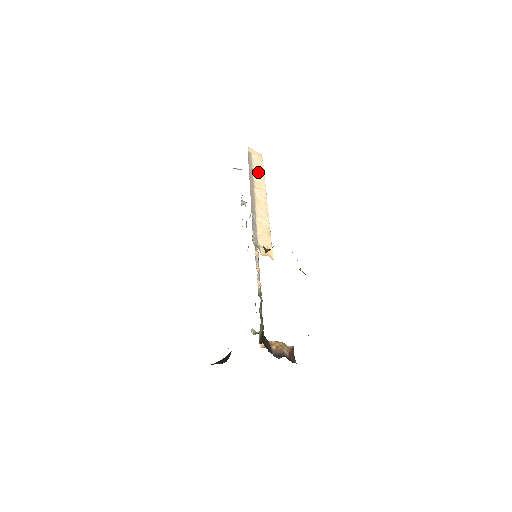
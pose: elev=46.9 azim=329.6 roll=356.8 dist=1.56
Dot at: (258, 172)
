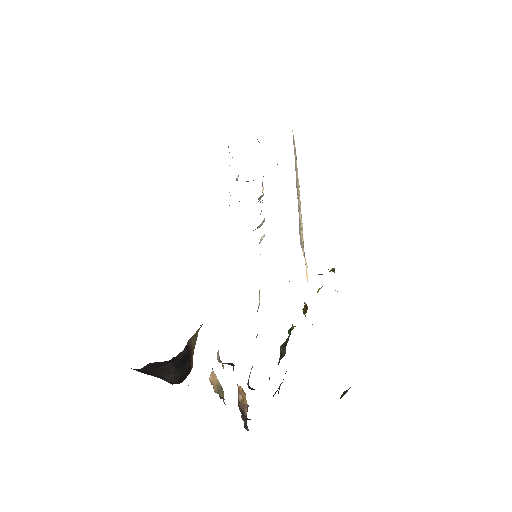
Dot at: occluded
